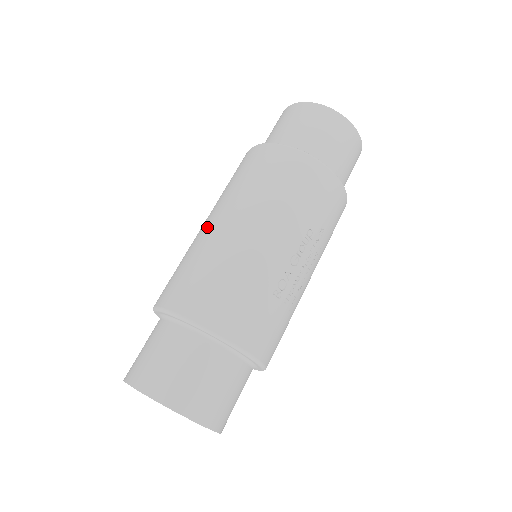
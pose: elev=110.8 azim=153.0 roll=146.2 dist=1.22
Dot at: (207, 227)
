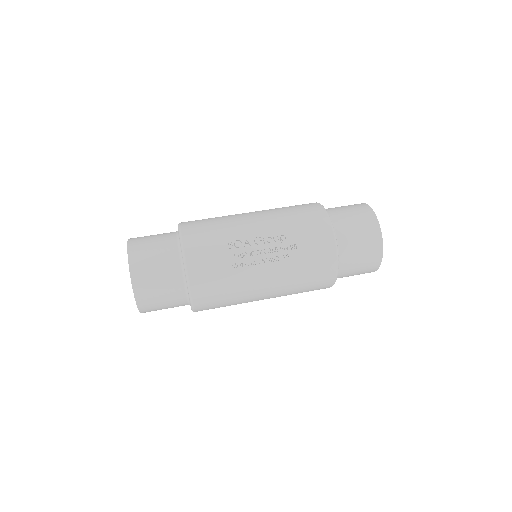
Dot at: occluded
